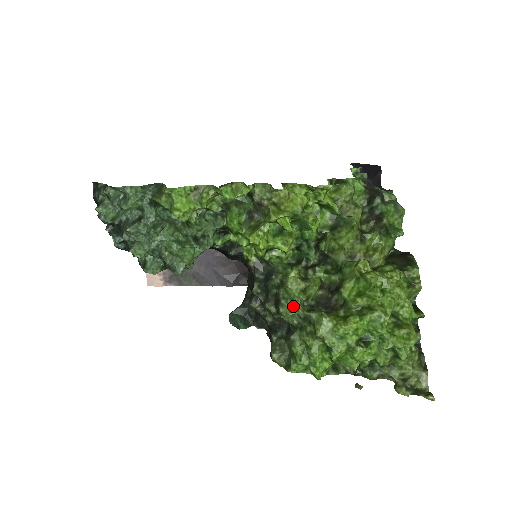
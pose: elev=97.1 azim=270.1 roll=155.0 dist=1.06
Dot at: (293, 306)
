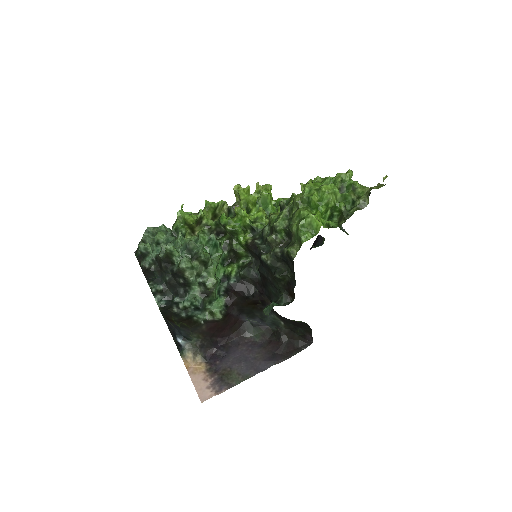
Dot at: (279, 216)
